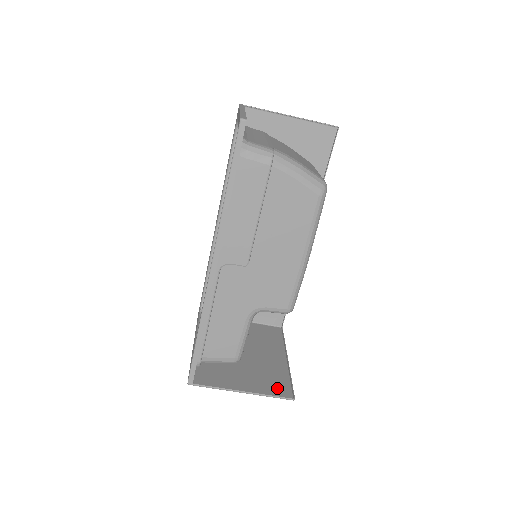
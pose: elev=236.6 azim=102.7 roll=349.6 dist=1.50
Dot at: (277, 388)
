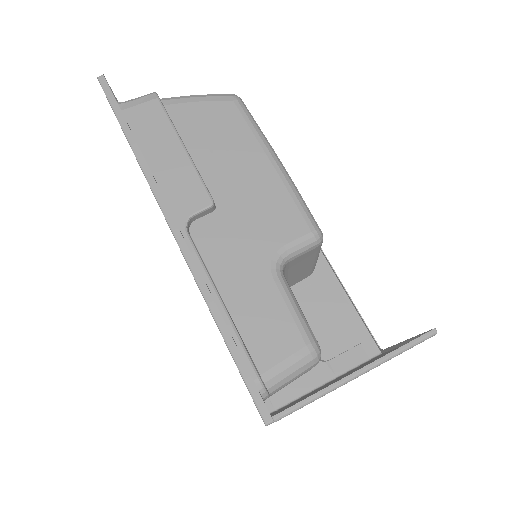
Dot at: occluded
